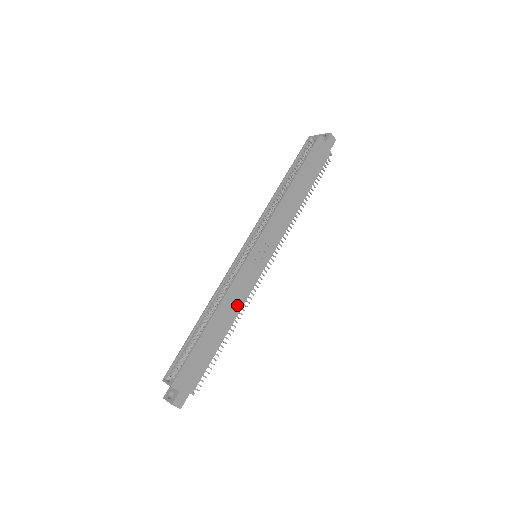
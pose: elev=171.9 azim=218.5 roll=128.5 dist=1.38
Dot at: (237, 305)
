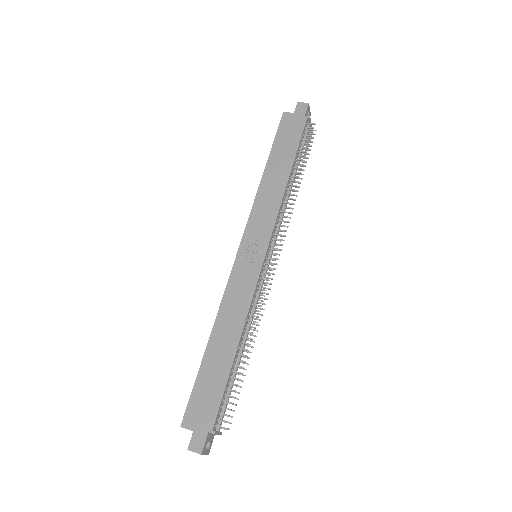
Dot at: (240, 313)
